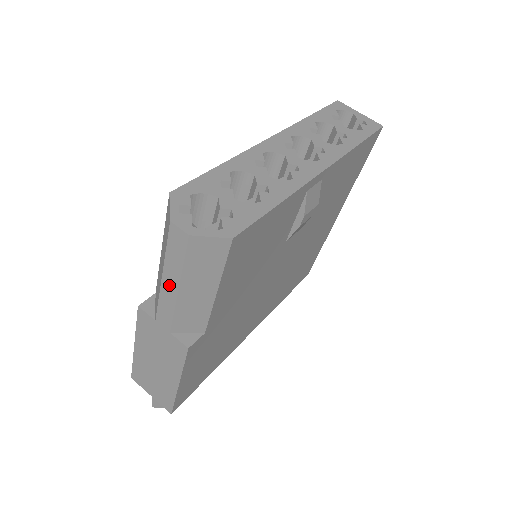
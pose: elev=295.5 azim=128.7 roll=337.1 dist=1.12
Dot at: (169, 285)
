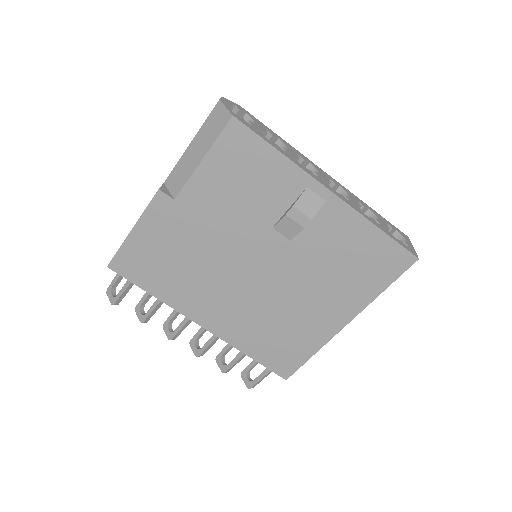
Dot at: occluded
